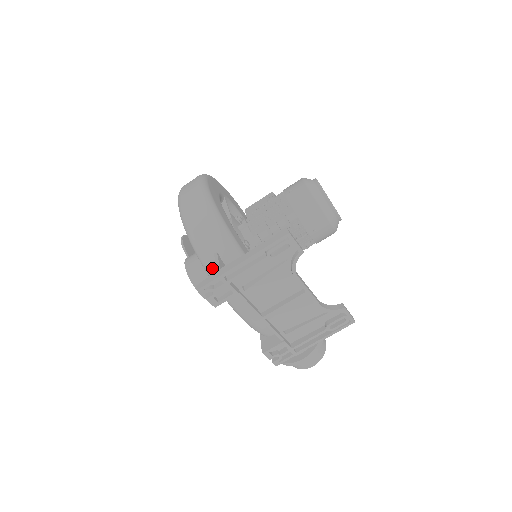
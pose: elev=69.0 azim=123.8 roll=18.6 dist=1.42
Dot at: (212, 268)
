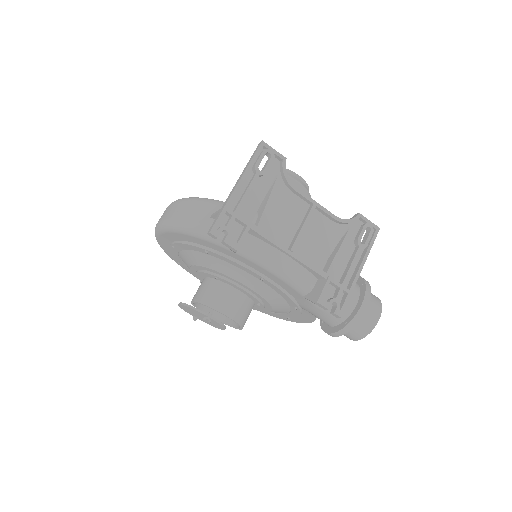
Dot at: occluded
